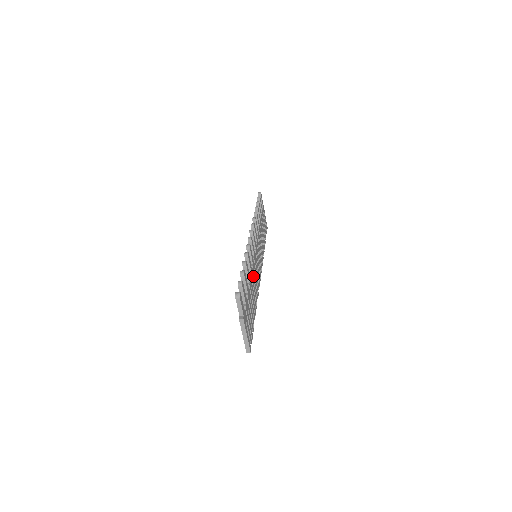
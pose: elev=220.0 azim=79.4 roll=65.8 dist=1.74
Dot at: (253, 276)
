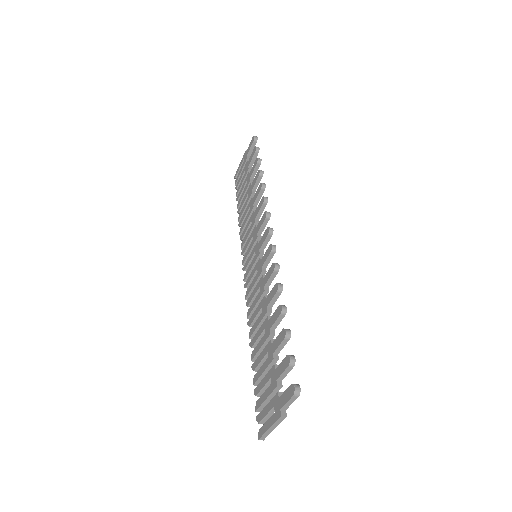
Dot at: occluded
